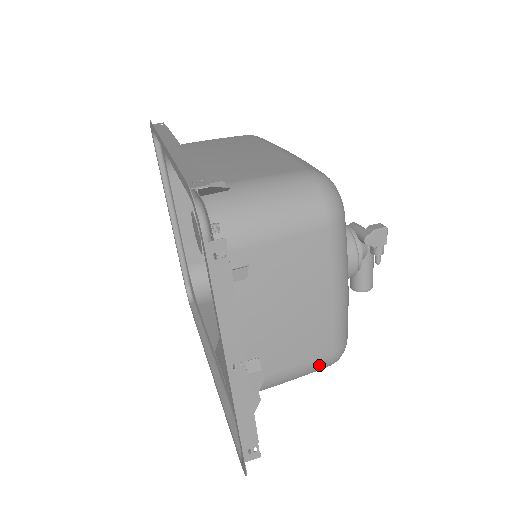
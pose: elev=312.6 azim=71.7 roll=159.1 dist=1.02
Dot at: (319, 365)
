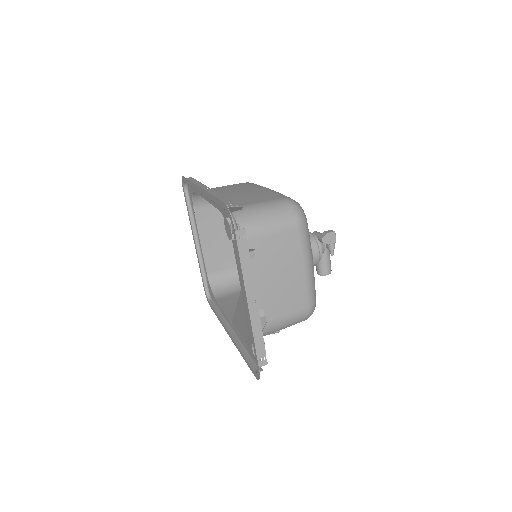
Dot at: (299, 316)
